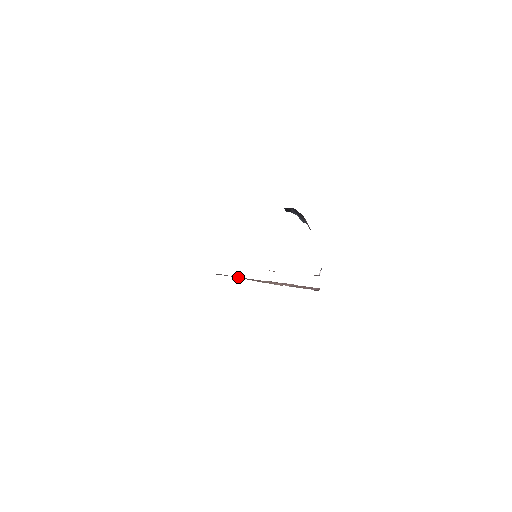
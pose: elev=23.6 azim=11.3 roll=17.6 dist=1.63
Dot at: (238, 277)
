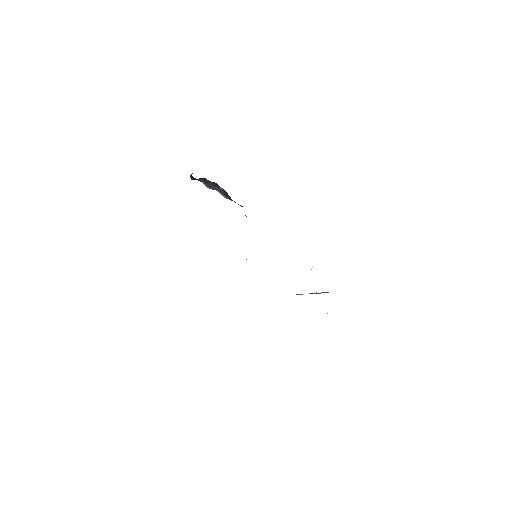
Dot at: occluded
